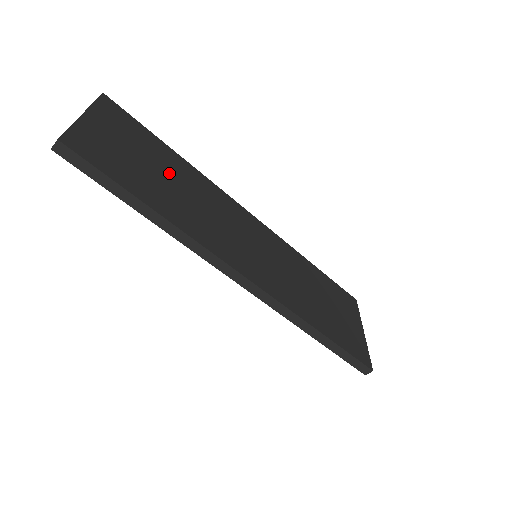
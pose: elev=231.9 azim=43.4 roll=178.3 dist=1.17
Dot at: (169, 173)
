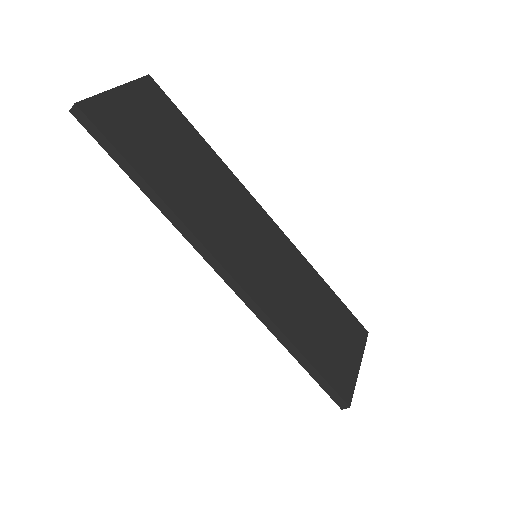
Dot at: (186, 157)
